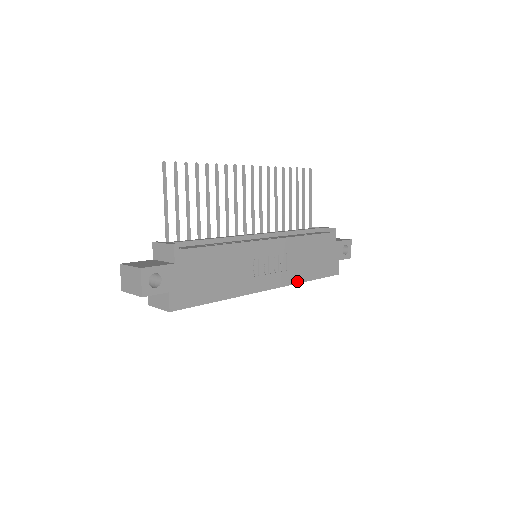
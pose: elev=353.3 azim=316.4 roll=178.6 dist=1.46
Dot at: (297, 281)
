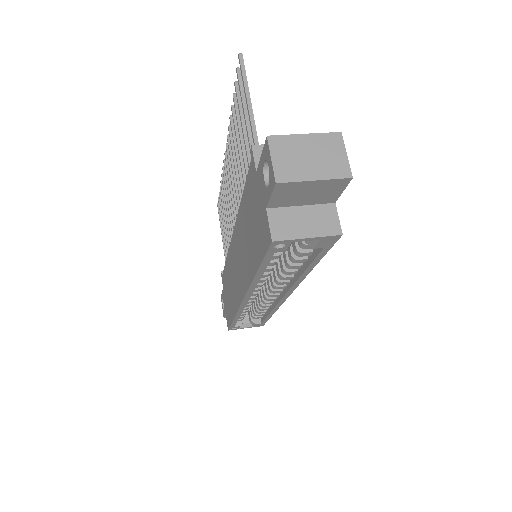
Dot at: occluded
